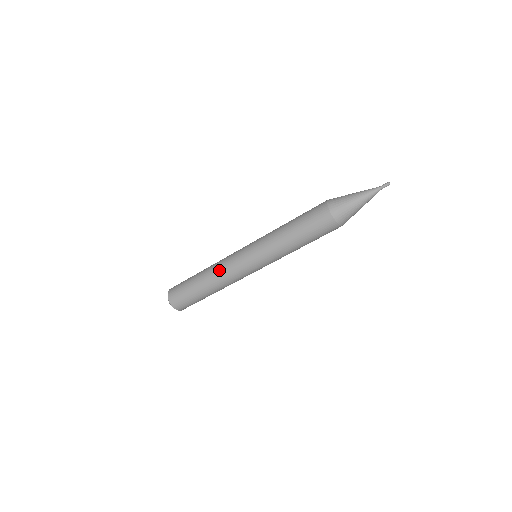
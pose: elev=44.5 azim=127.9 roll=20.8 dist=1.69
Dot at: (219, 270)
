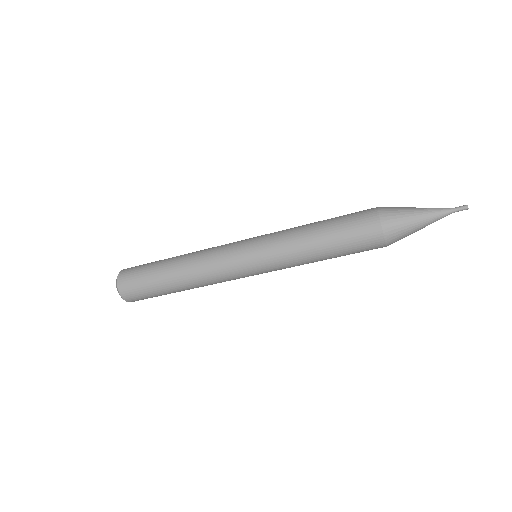
Dot at: (205, 276)
